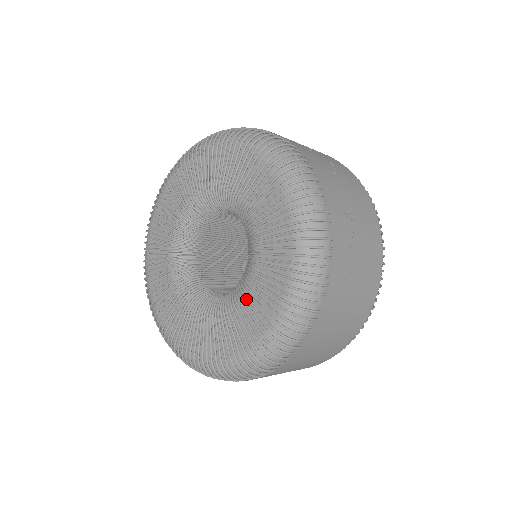
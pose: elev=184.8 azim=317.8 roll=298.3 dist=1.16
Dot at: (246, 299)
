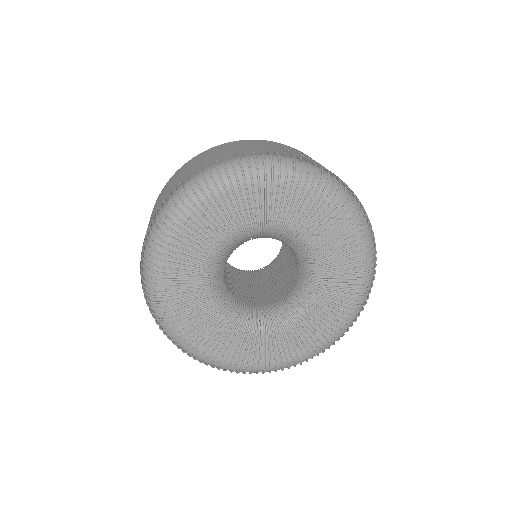
Dot at: (318, 312)
